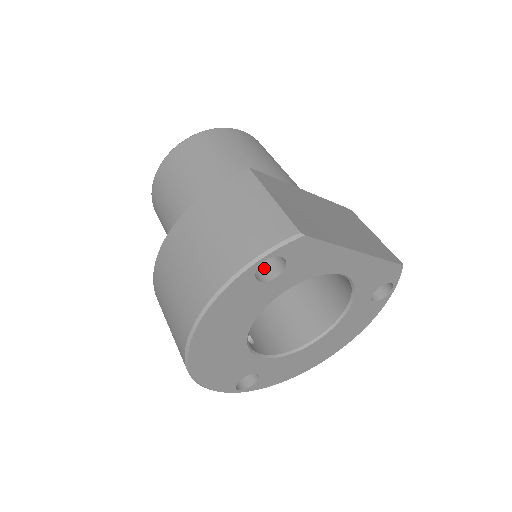
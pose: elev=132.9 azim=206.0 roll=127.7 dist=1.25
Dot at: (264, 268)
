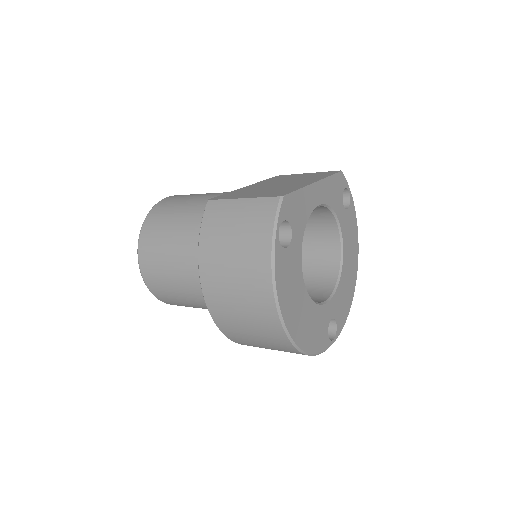
Dot at: occluded
